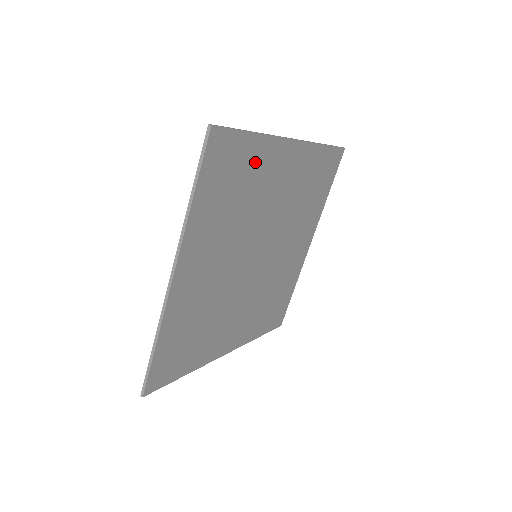
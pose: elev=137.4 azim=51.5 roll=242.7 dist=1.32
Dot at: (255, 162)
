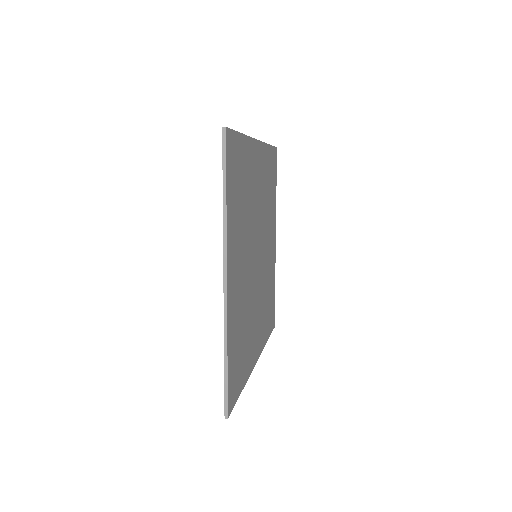
Dot at: (246, 162)
